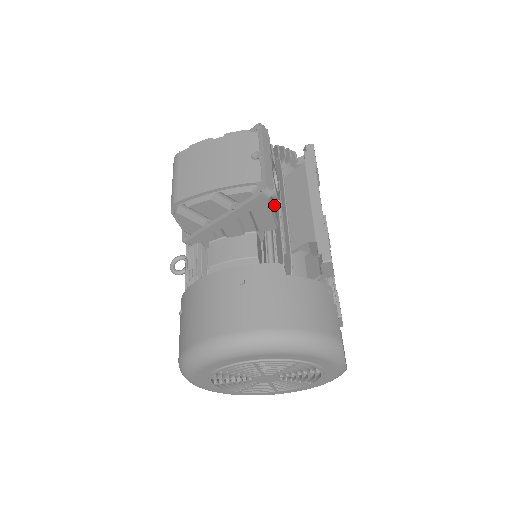
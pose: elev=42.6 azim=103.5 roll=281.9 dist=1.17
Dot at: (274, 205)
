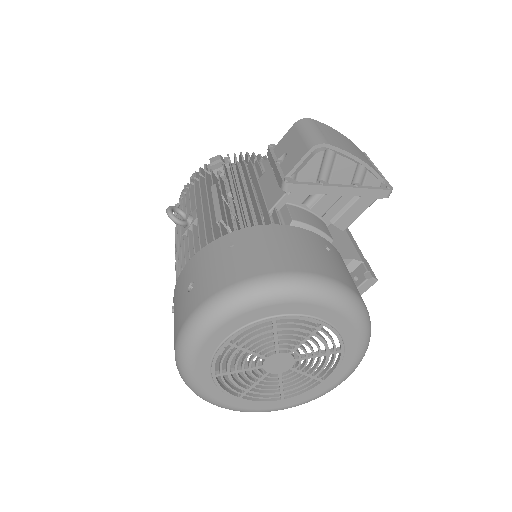
Dot at: occluded
